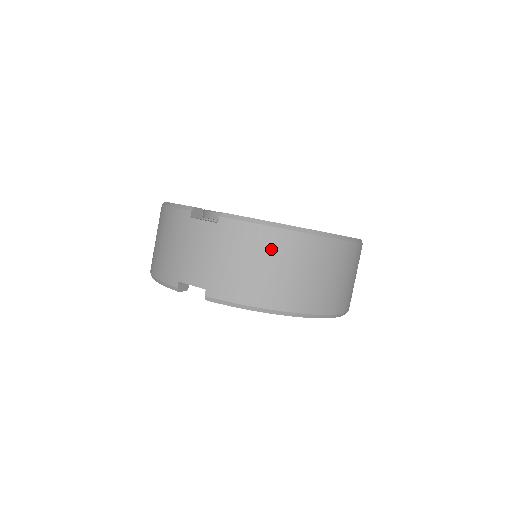
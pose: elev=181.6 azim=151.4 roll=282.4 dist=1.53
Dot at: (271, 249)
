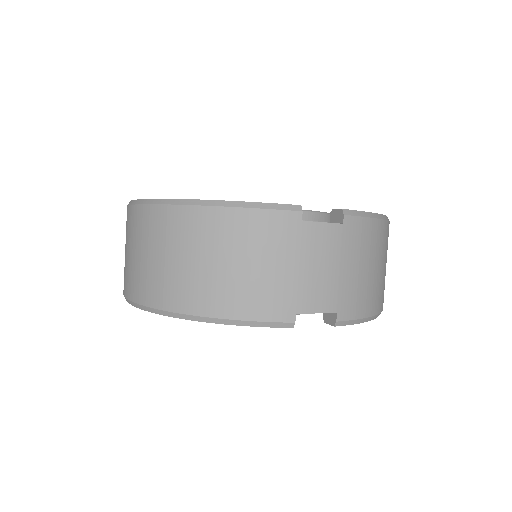
Dot at: (381, 245)
